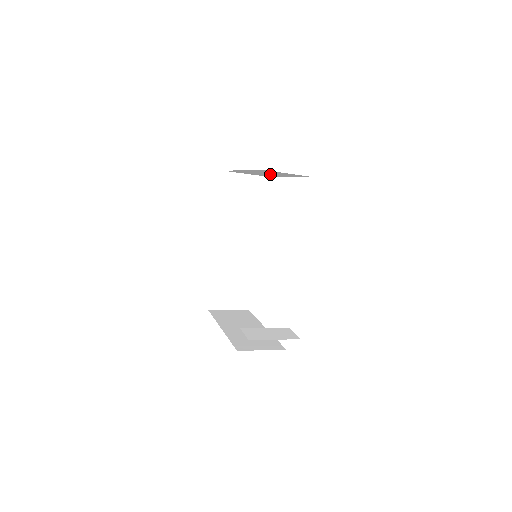
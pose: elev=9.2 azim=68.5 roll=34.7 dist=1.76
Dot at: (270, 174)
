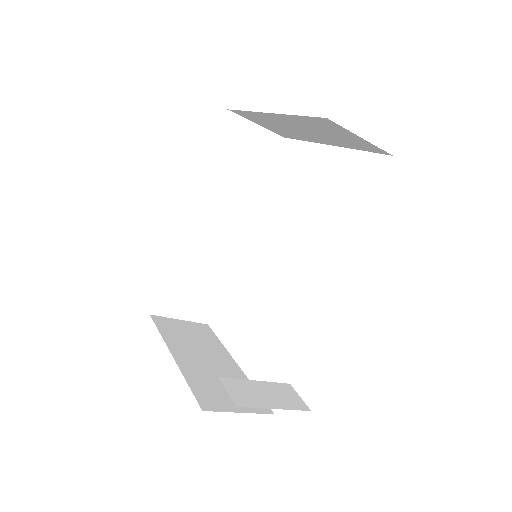
Dot at: (309, 133)
